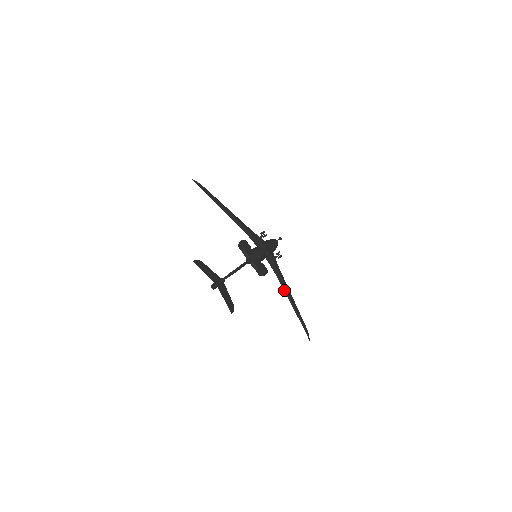
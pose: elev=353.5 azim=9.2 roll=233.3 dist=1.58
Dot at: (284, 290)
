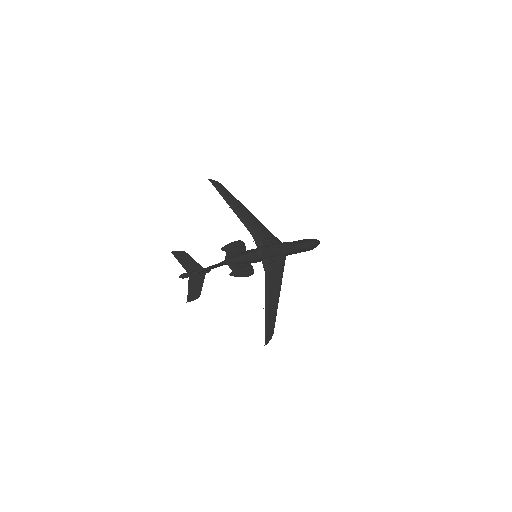
Dot at: (265, 294)
